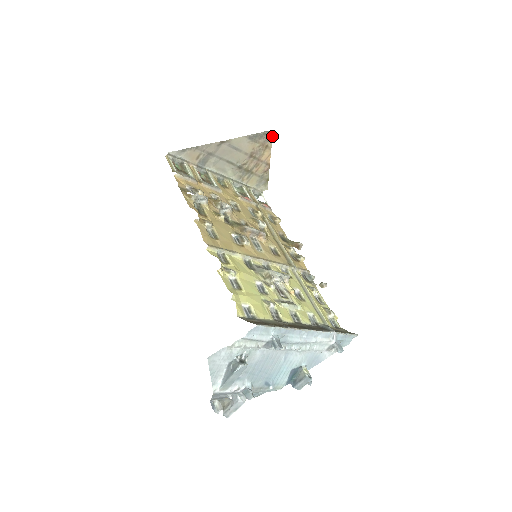
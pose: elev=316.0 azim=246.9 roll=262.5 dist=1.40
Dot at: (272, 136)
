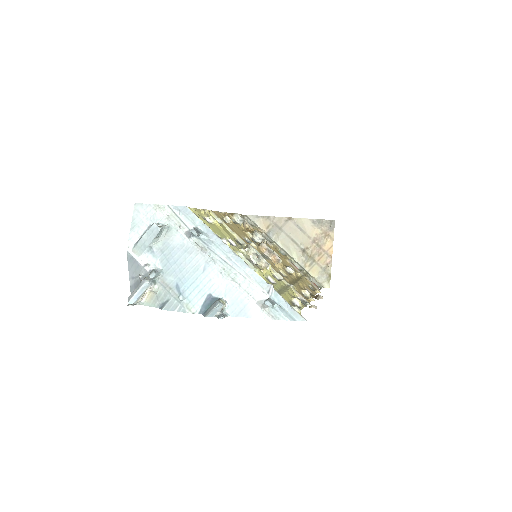
Dot at: (334, 227)
